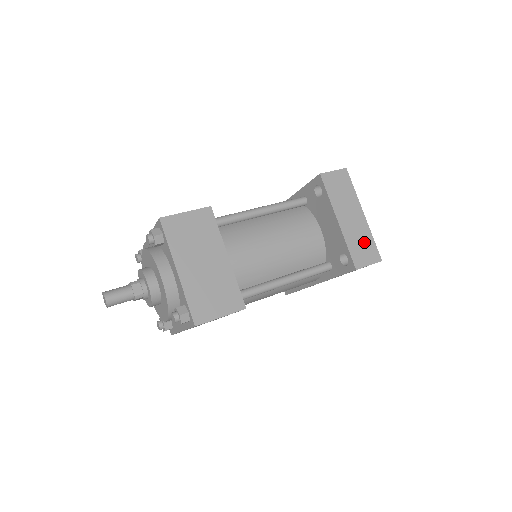
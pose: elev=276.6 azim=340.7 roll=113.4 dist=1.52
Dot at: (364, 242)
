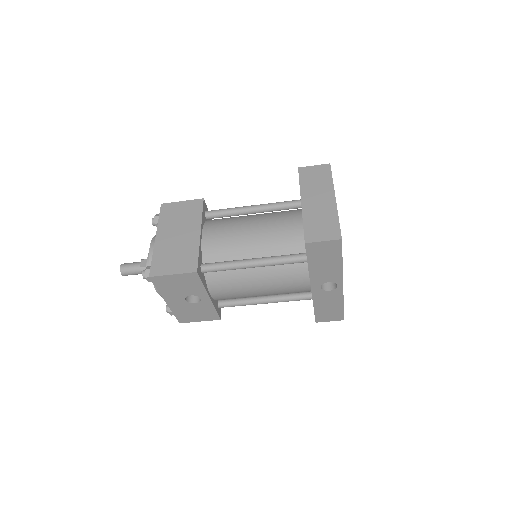
Dot at: (325, 221)
